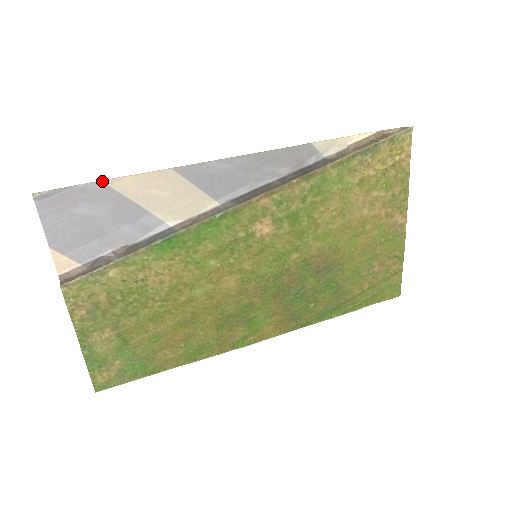
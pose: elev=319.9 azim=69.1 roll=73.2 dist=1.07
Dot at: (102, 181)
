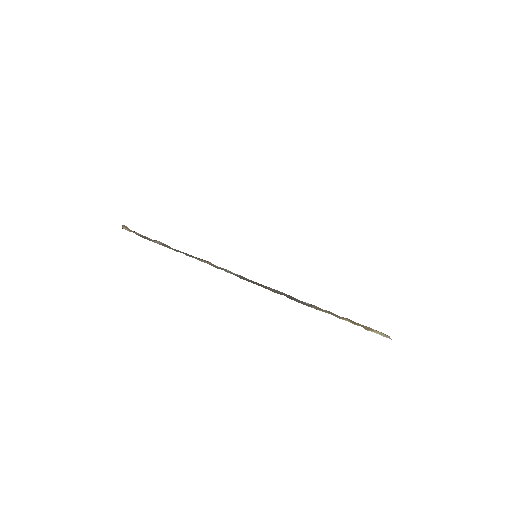
Dot at: occluded
